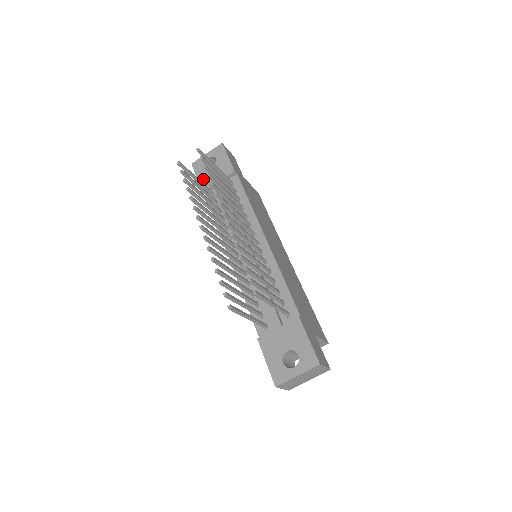
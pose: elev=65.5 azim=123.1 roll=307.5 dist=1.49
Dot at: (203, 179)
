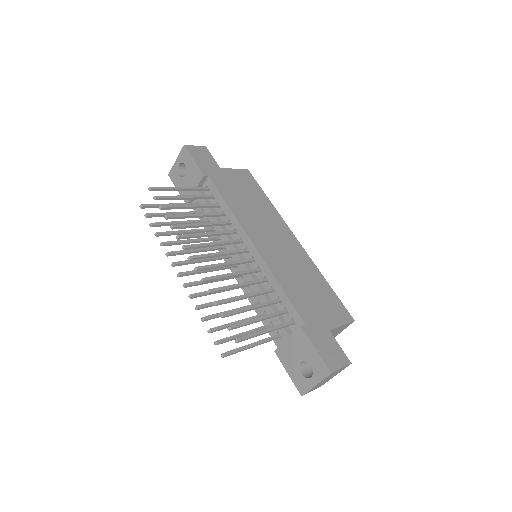
Dot at: occluded
